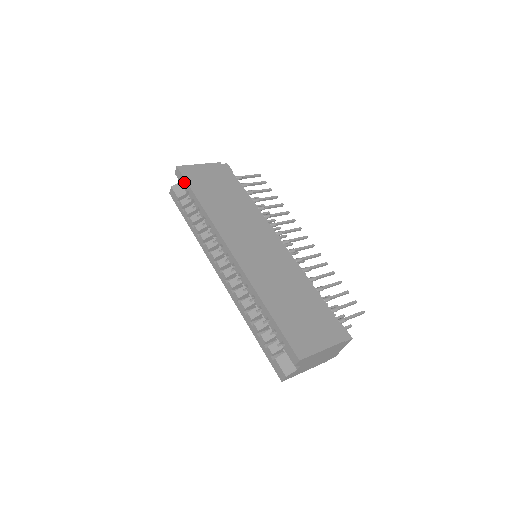
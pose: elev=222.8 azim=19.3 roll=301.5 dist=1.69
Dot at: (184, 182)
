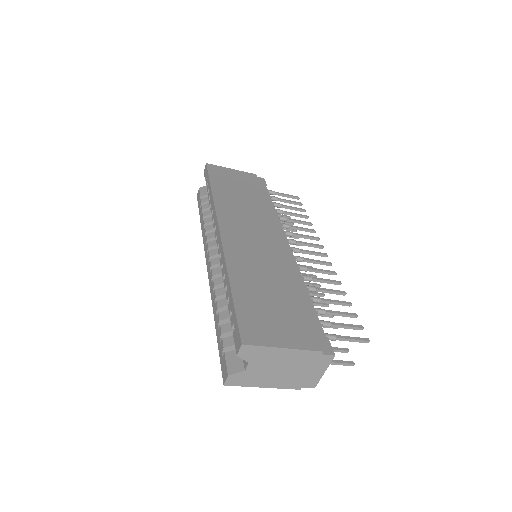
Dot at: (207, 176)
